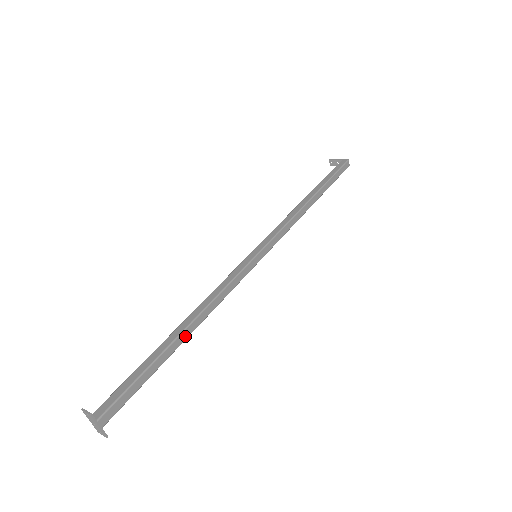
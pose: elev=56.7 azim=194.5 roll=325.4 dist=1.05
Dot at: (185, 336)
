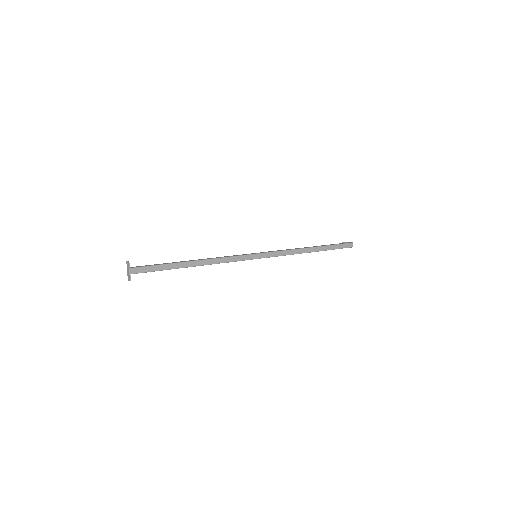
Dot at: (192, 264)
